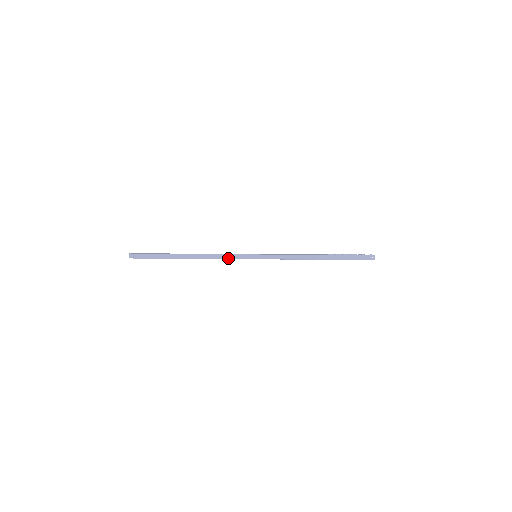
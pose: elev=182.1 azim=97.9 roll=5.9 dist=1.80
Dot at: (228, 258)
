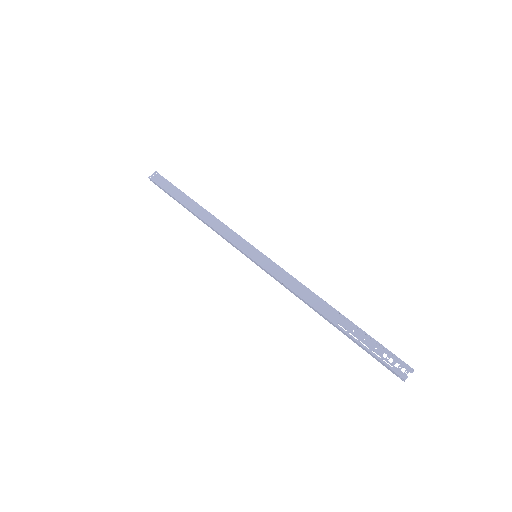
Dot at: (226, 240)
